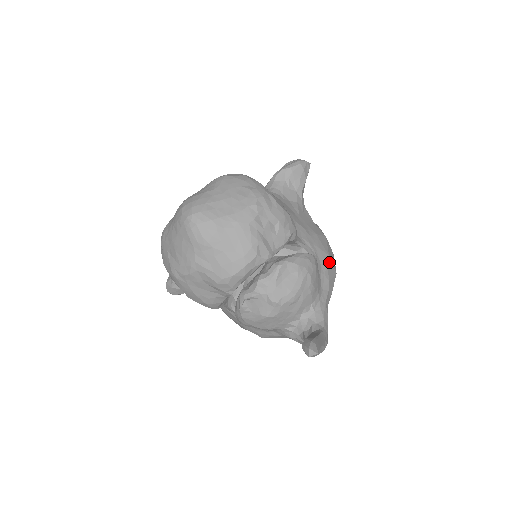
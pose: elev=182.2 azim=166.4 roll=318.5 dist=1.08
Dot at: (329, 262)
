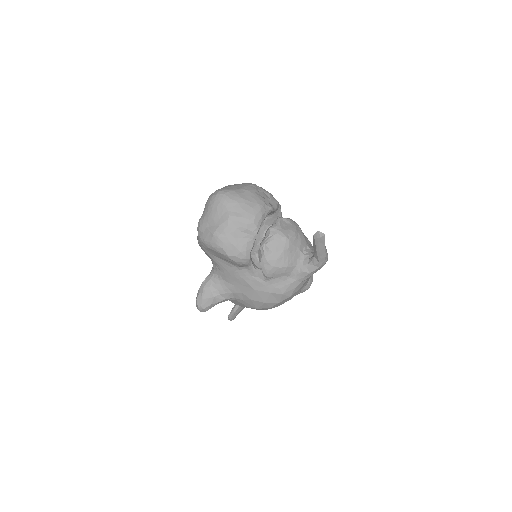
Dot at: occluded
